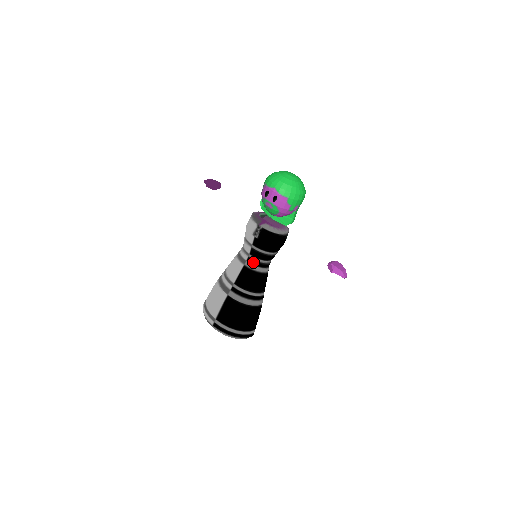
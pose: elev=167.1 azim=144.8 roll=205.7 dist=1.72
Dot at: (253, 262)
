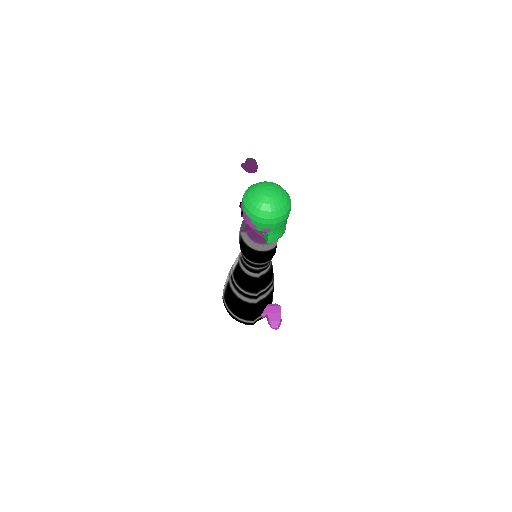
Dot at: (243, 262)
